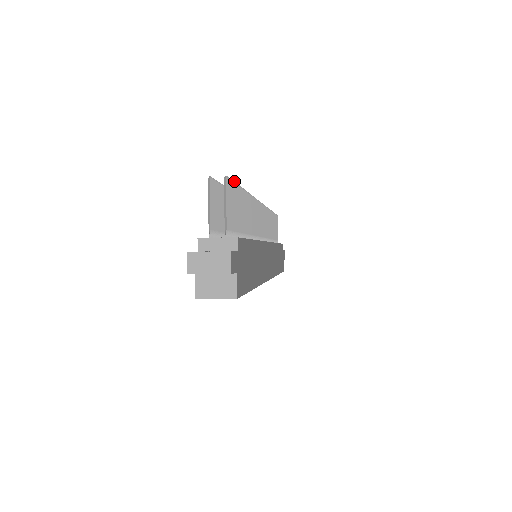
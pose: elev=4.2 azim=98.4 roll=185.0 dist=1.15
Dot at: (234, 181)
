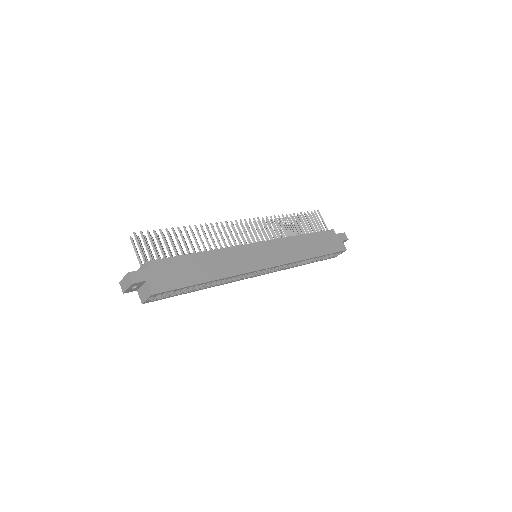
Dot at: occluded
